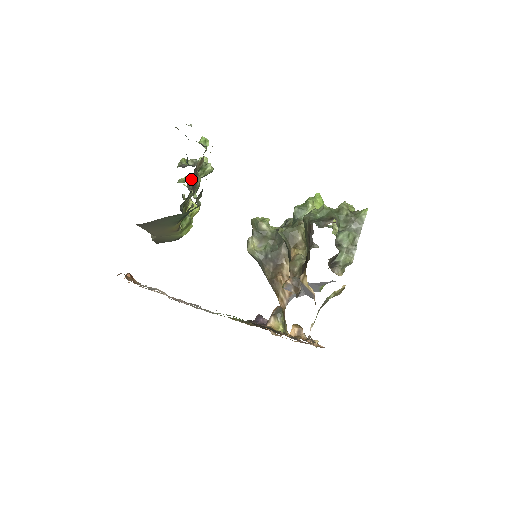
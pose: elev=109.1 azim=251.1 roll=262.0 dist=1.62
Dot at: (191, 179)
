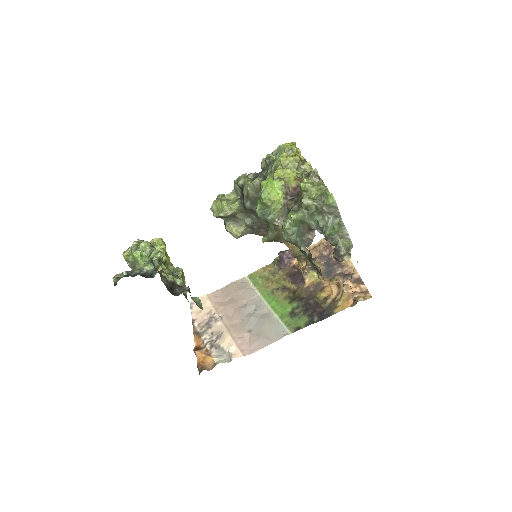
Dot at: occluded
